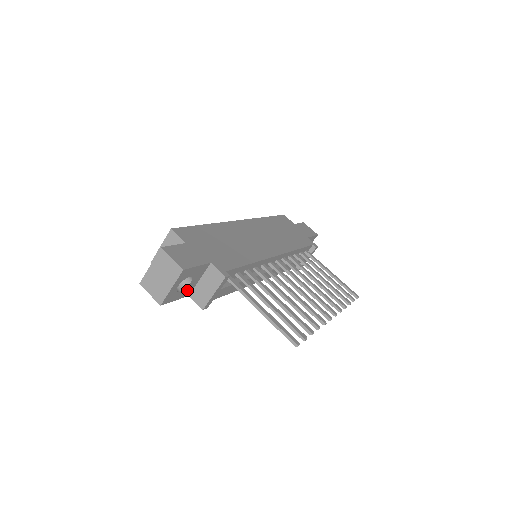
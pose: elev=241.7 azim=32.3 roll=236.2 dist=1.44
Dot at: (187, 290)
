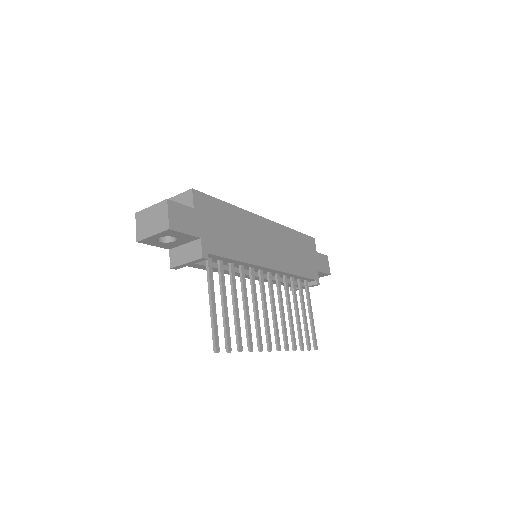
Dot at: (169, 245)
